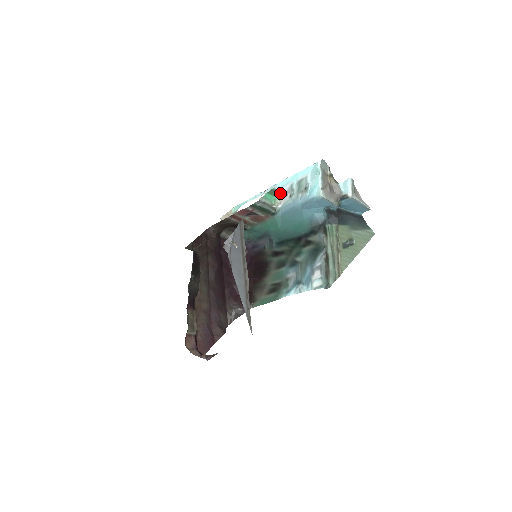
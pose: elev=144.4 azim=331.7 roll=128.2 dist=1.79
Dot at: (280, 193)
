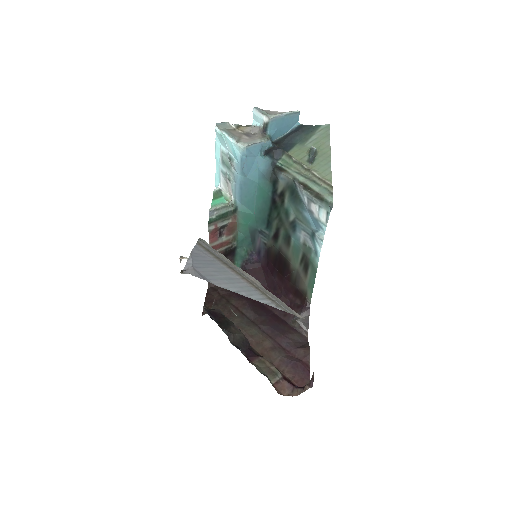
Dot at: (223, 189)
